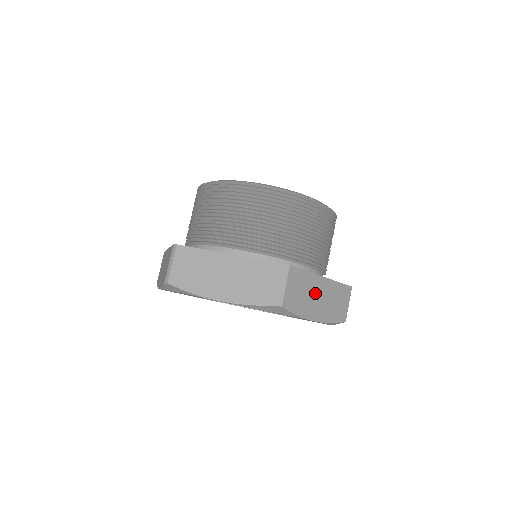
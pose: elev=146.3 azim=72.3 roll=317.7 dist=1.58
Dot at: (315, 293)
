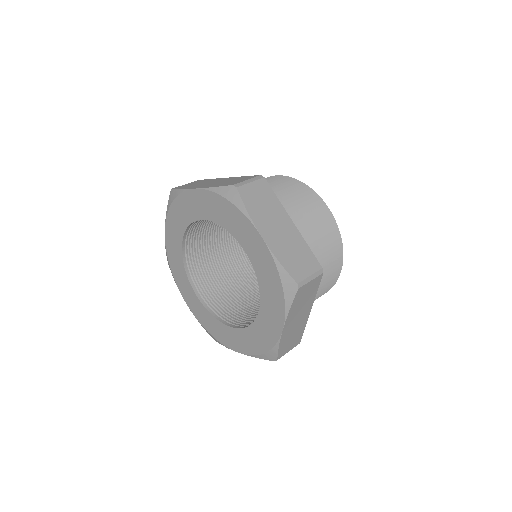
Dot at: (276, 221)
